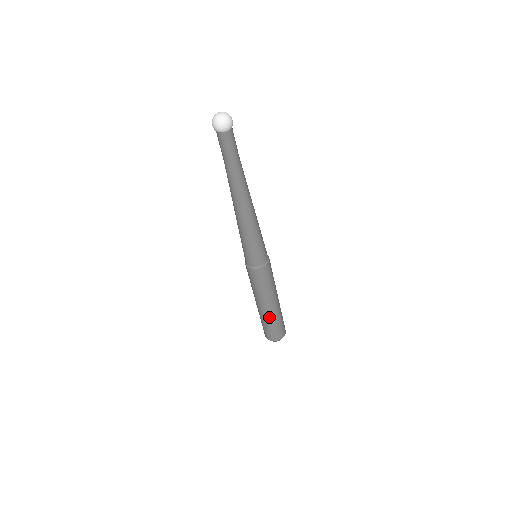
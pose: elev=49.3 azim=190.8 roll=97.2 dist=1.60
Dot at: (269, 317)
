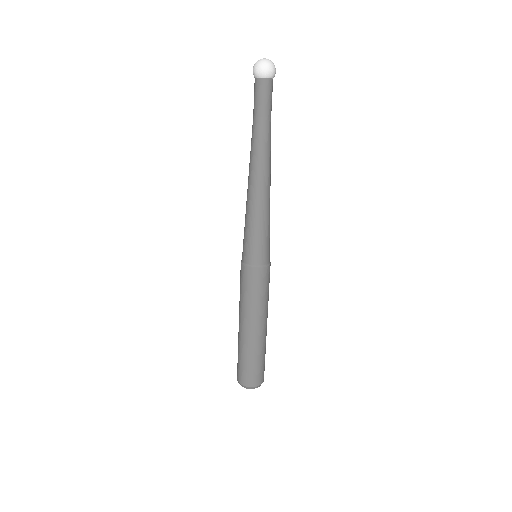
Dot at: (247, 346)
